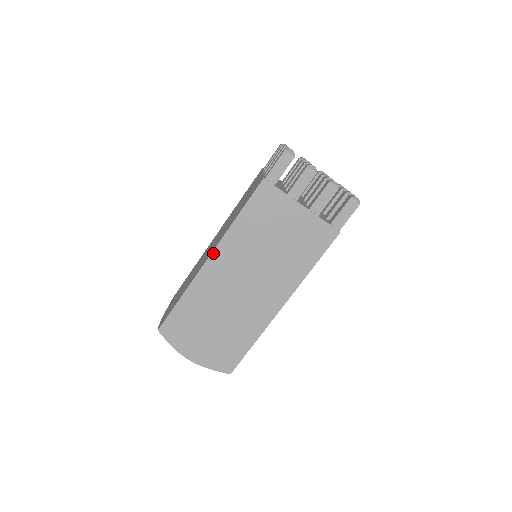
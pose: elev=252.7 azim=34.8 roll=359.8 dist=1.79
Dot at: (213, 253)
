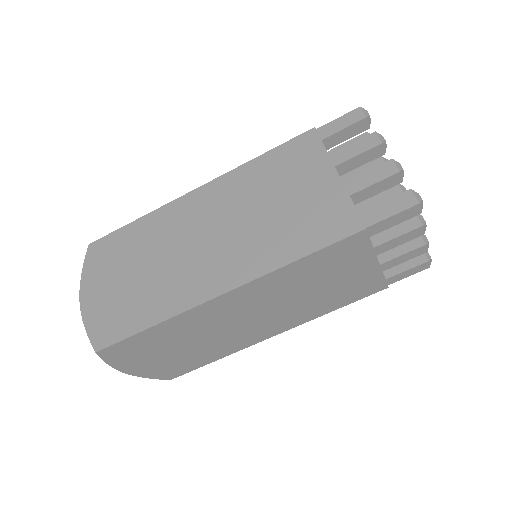
Dot at: (204, 186)
